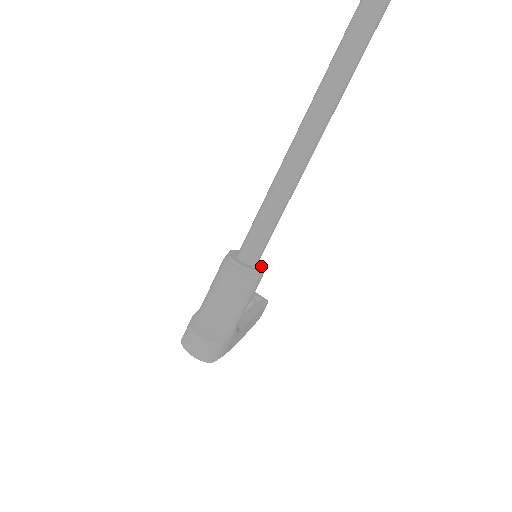
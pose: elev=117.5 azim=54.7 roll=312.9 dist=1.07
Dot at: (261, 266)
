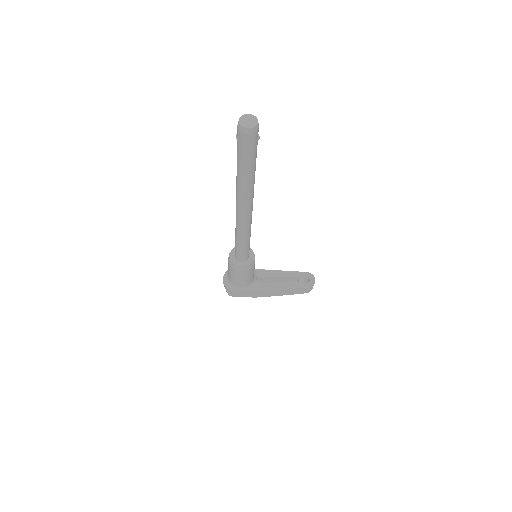
Dot at: (246, 264)
